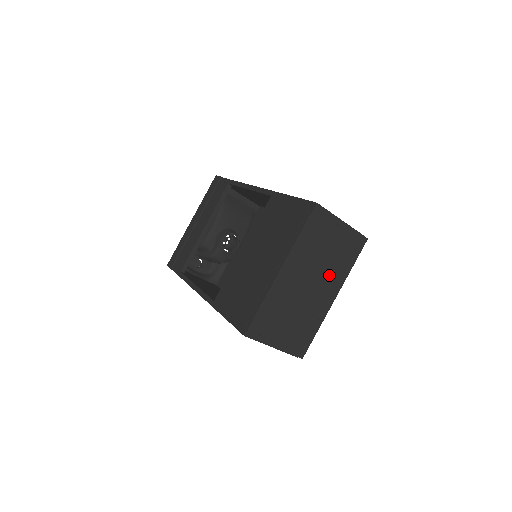
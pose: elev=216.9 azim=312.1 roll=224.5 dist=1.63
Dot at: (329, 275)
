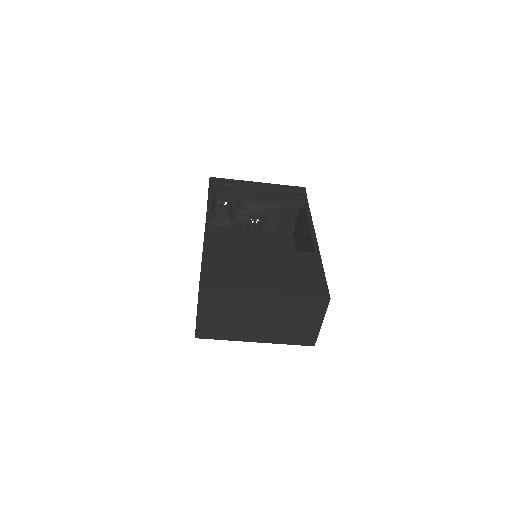
Dot at: (274, 330)
